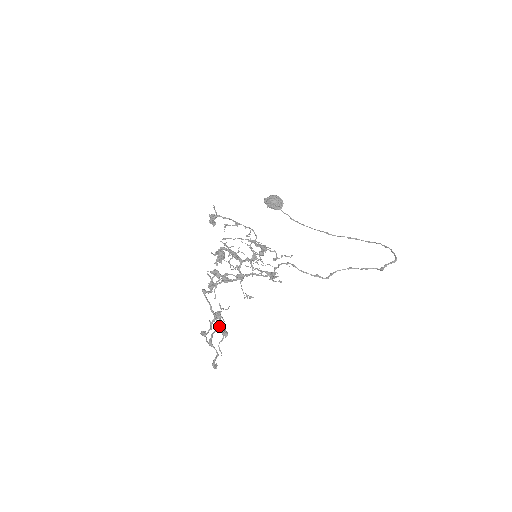
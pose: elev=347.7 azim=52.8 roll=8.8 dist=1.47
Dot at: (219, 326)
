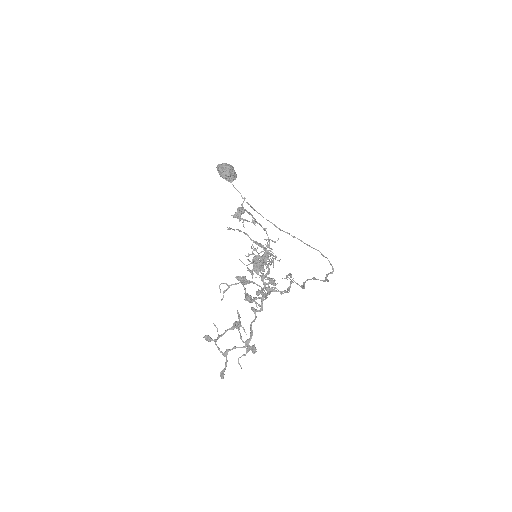
Dot at: occluded
